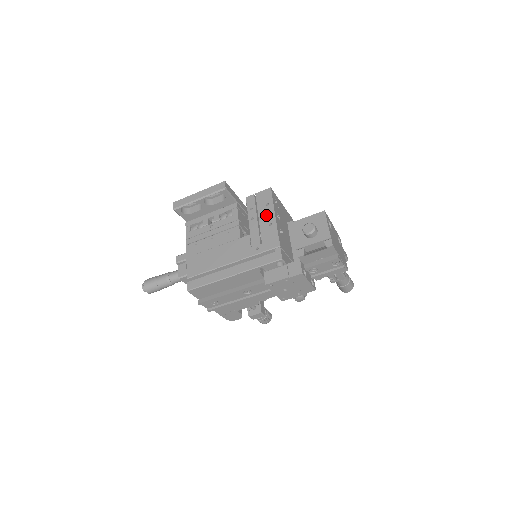
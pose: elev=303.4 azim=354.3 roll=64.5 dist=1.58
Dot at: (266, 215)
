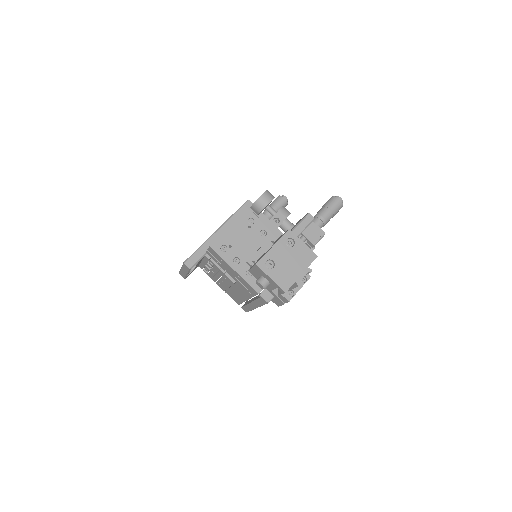
Dot at: (229, 269)
